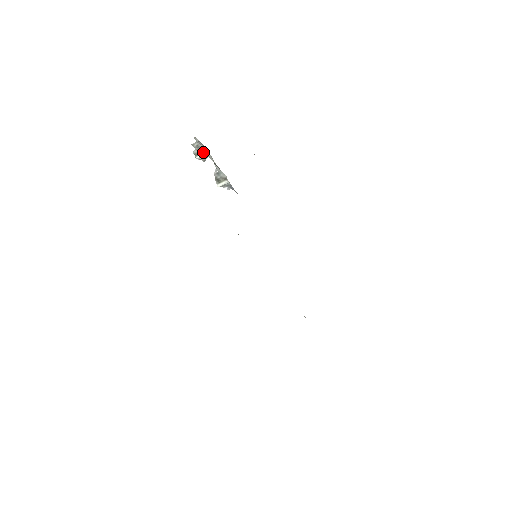
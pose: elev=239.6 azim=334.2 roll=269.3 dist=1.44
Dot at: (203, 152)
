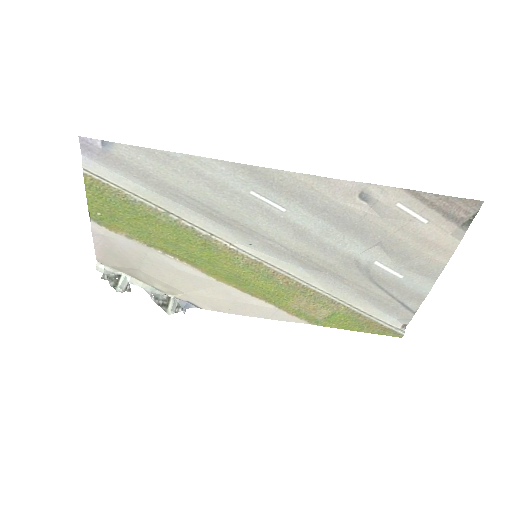
Dot at: (119, 279)
